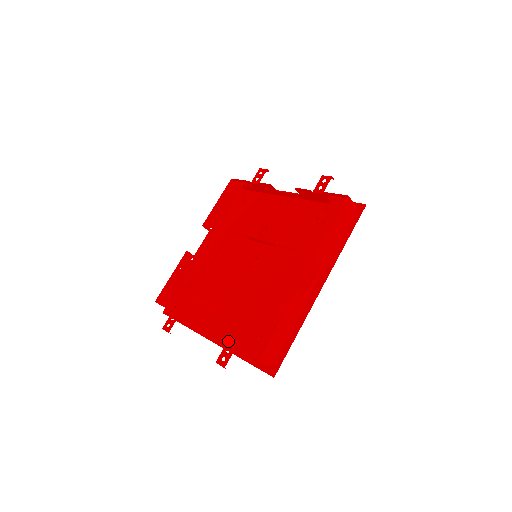
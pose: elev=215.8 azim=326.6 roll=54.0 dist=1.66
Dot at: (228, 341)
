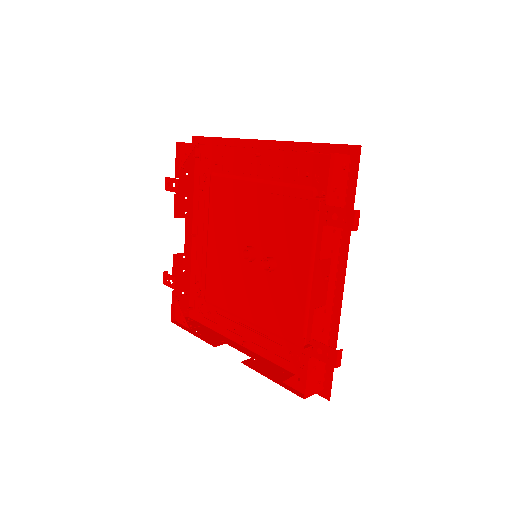
Dot at: (192, 259)
